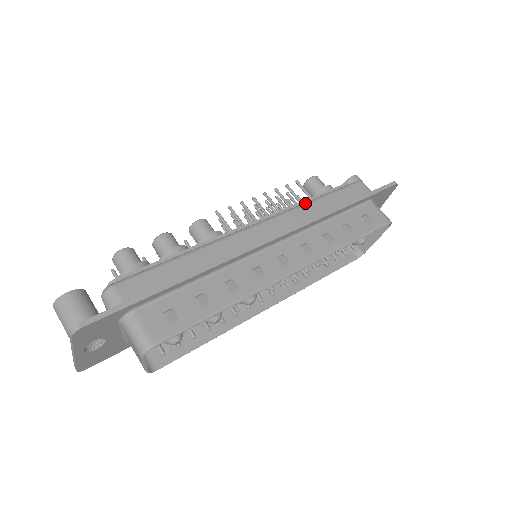
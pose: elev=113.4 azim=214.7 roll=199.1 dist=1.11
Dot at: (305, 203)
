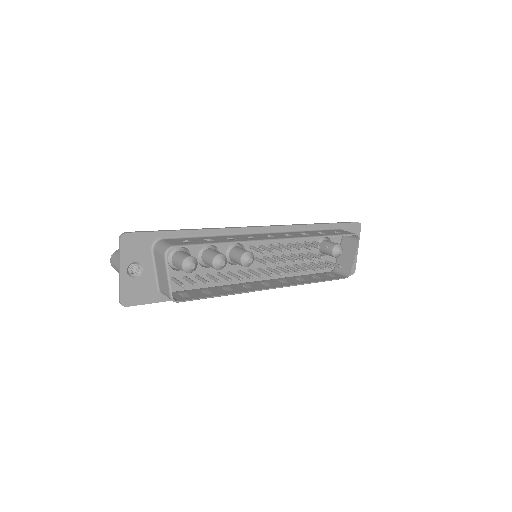
Dot at: occluded
